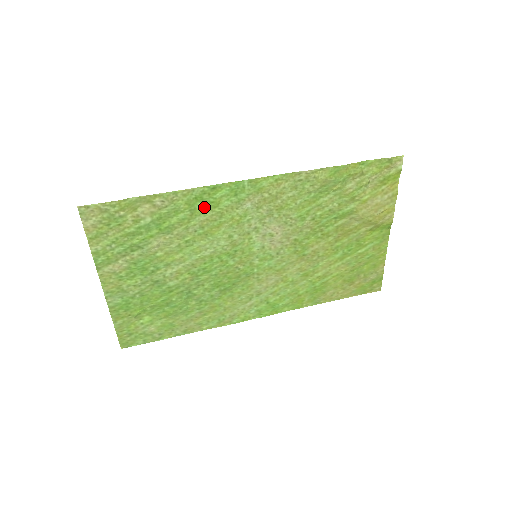
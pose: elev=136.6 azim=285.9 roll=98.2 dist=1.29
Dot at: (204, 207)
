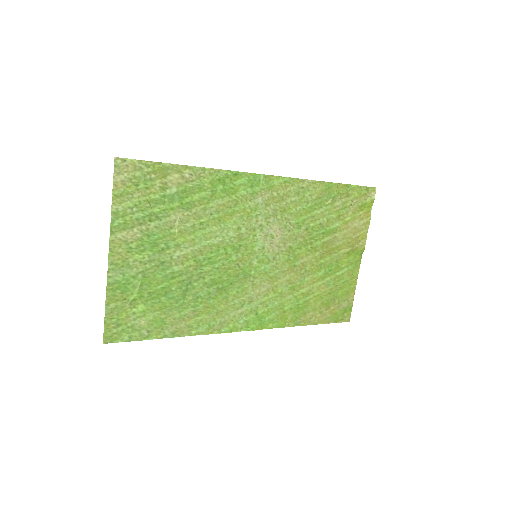
Dot at: (224, 191)
